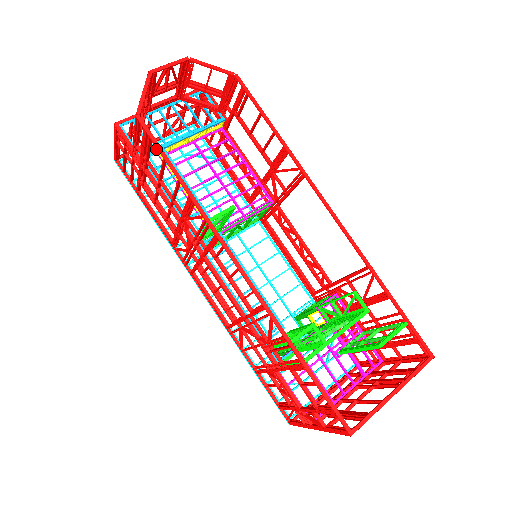
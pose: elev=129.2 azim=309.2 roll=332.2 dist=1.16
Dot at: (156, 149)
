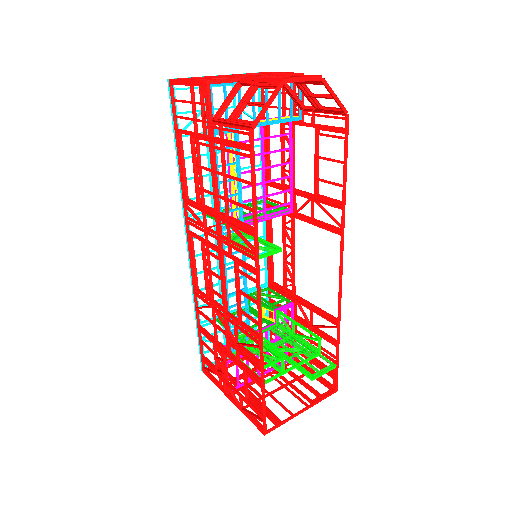
Dot at: (231, 128)
